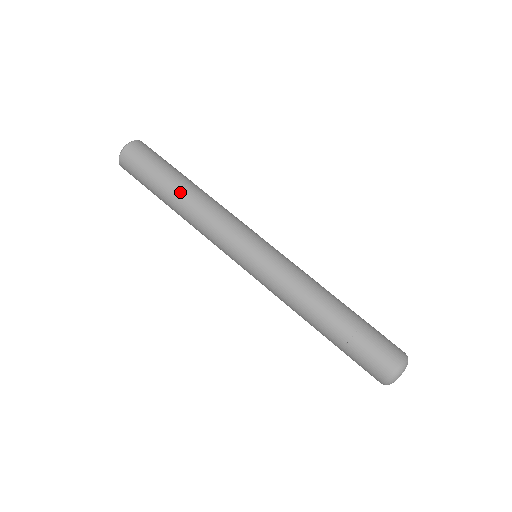
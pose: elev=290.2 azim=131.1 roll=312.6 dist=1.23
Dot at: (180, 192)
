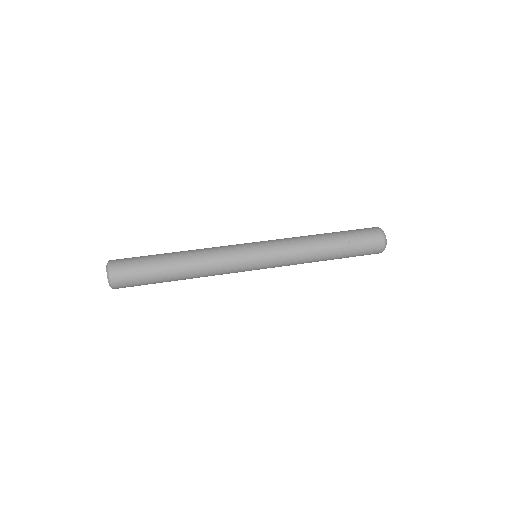
Dot at: (177, 255)
